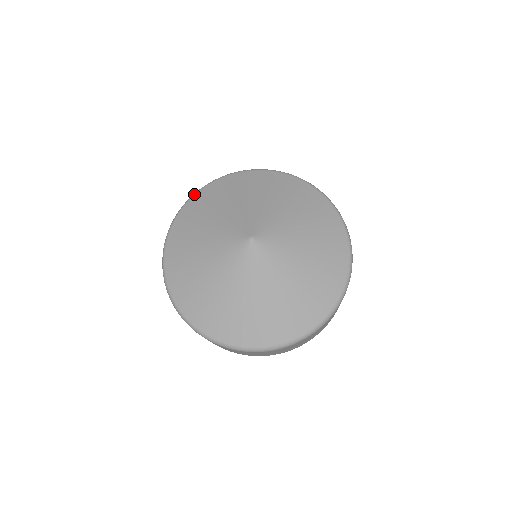
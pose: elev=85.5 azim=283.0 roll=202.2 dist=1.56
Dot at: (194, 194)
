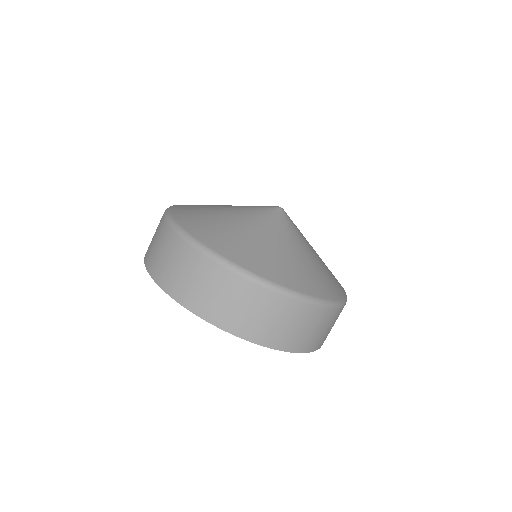
Dot at: occluded
